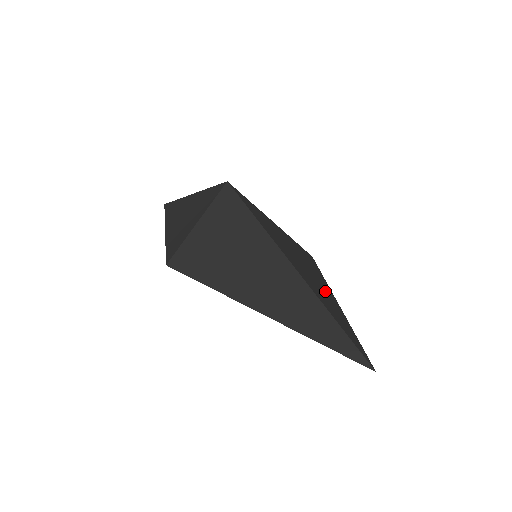
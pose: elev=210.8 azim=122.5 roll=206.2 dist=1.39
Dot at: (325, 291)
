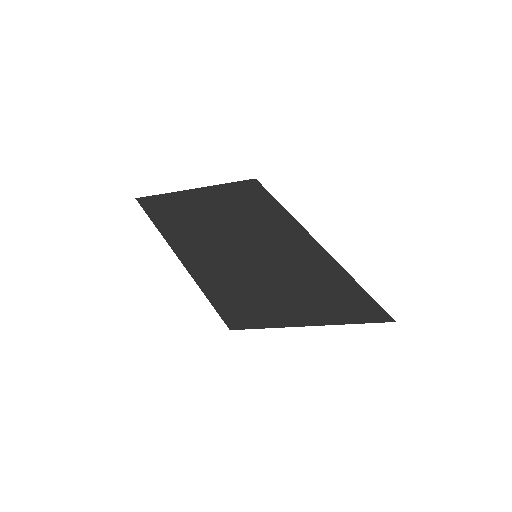
Dot at: occluded
